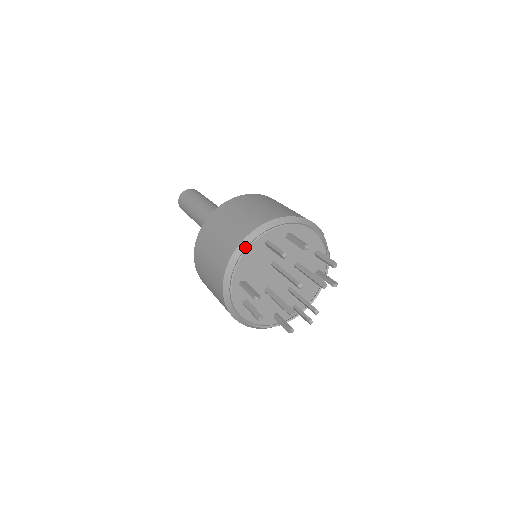
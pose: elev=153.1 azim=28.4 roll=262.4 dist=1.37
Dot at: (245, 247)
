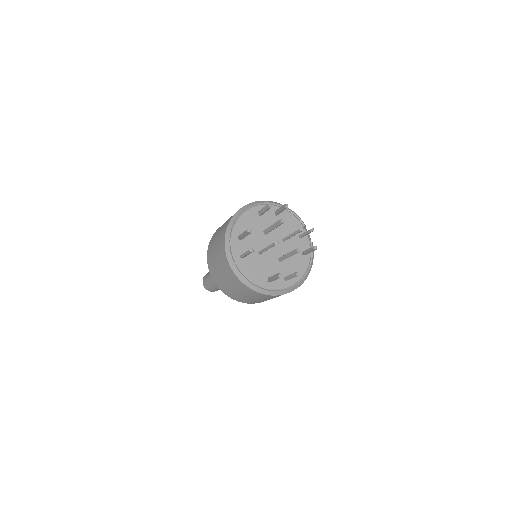
Dot at: (242, 210)
